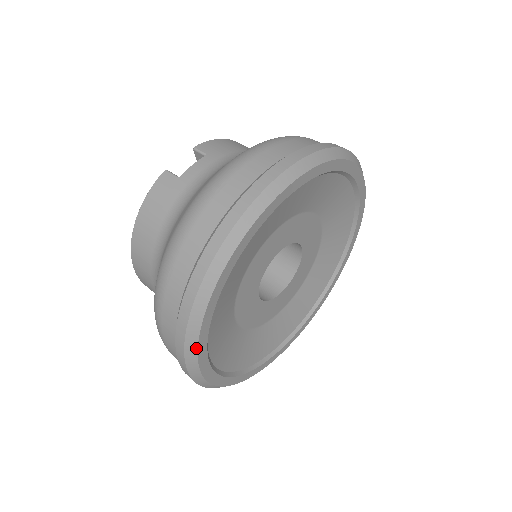
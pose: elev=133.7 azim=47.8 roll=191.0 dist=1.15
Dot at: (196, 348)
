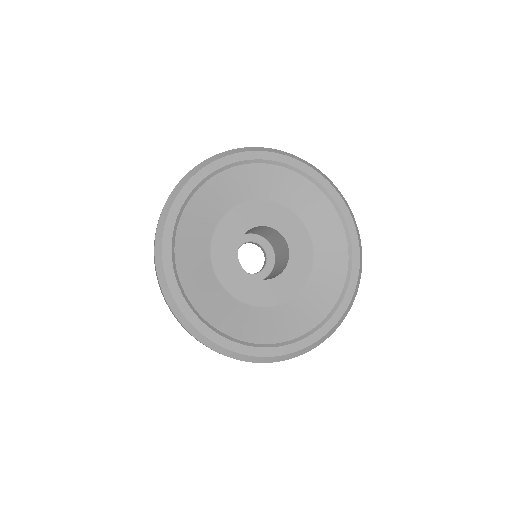
Dot at: (162, 267)
